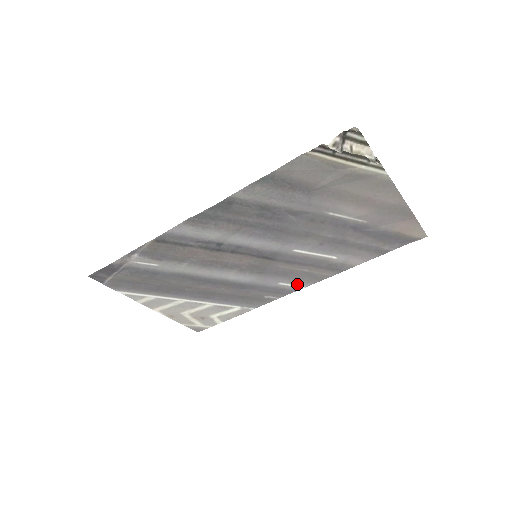
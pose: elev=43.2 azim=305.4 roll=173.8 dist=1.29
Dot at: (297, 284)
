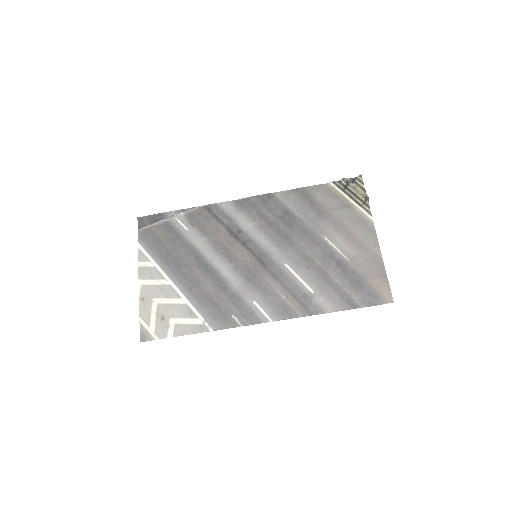
Dot at: (267, 313)
